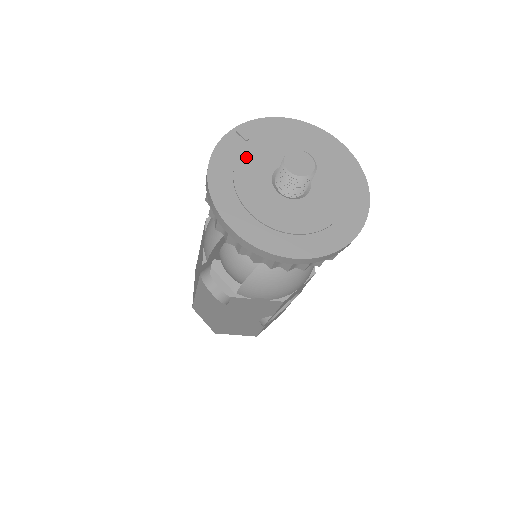
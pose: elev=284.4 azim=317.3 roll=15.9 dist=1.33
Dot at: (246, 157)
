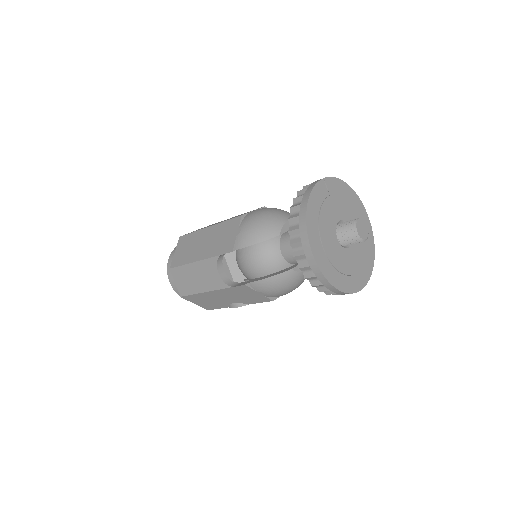
Dot at: (327, 204)
